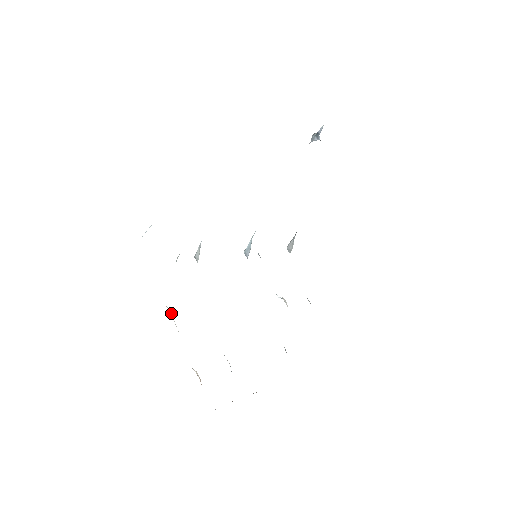
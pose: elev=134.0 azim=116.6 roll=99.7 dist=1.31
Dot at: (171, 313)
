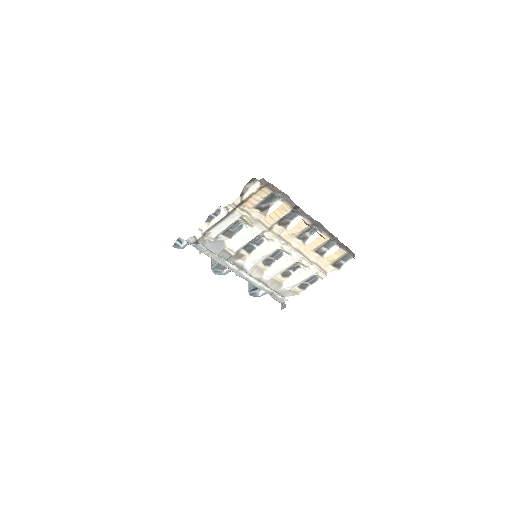
Dot at: (213, 222)
